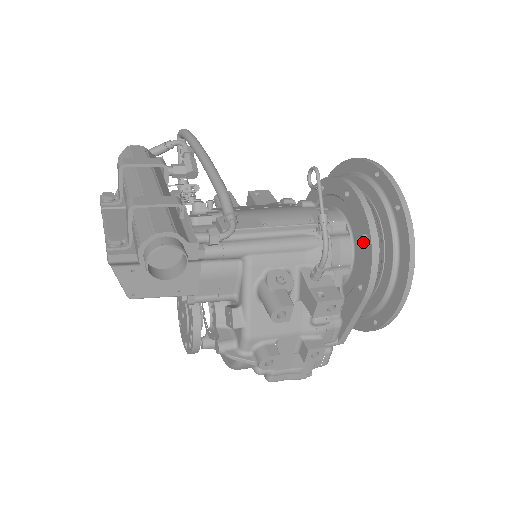
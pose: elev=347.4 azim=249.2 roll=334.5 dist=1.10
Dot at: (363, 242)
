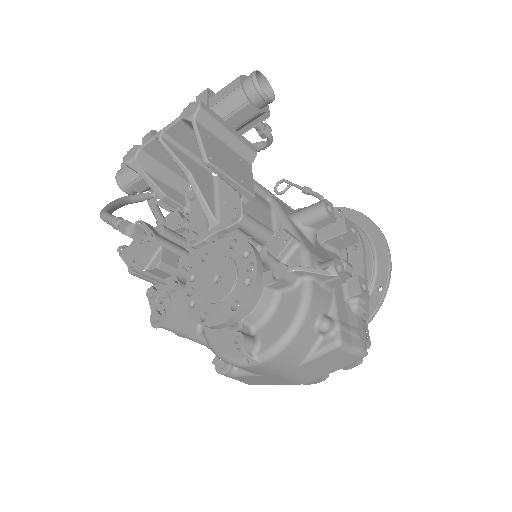
Dot at: occluded
